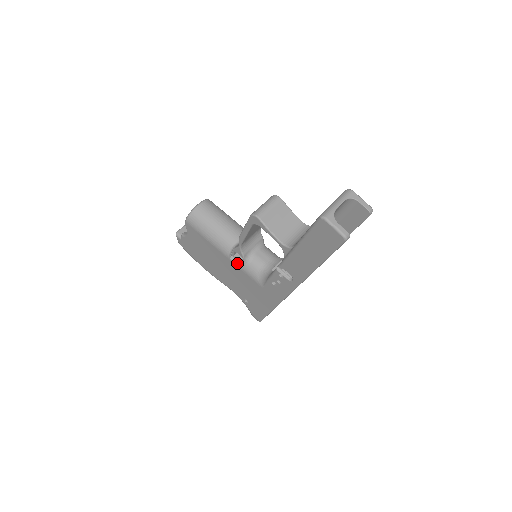
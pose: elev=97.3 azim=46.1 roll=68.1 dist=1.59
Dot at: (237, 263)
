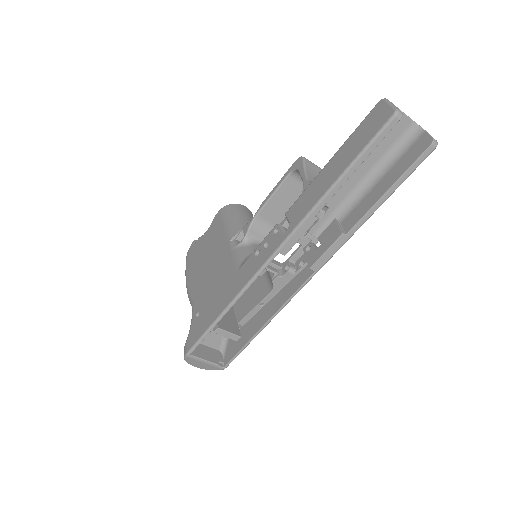
Dot at: (233, 246)
